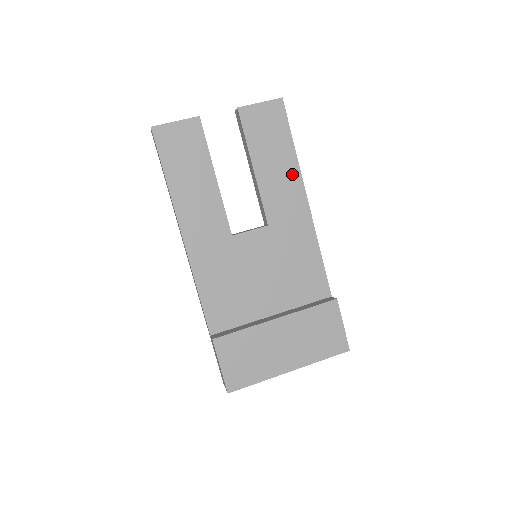
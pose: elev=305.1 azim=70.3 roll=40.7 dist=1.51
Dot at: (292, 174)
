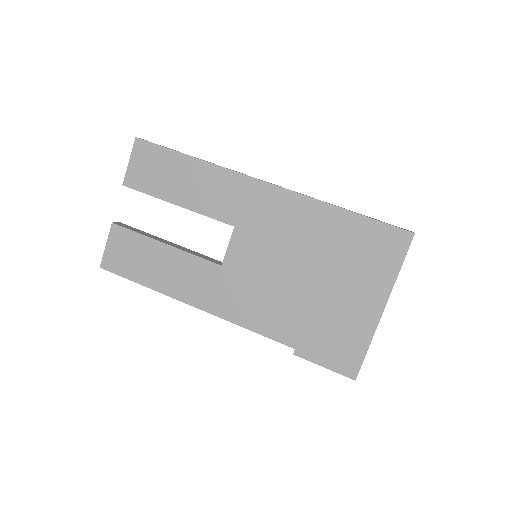
Dot at: (204, 172)
